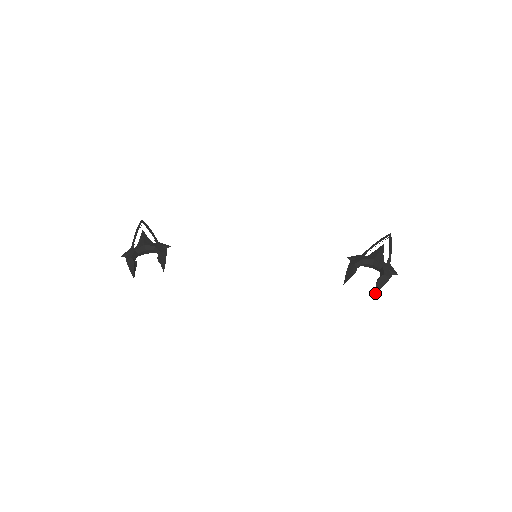
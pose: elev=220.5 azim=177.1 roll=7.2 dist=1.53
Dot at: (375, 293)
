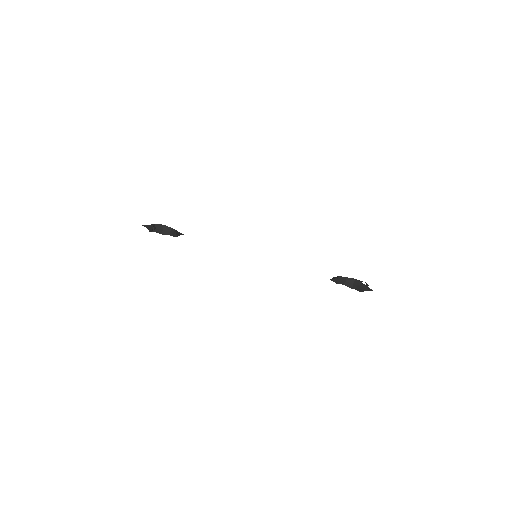
Dot at: (356, 288)
